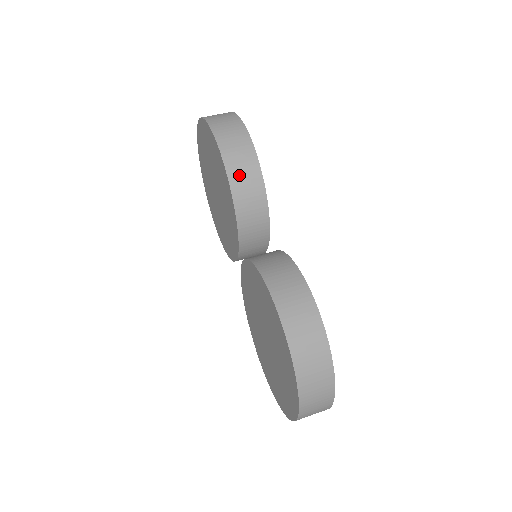
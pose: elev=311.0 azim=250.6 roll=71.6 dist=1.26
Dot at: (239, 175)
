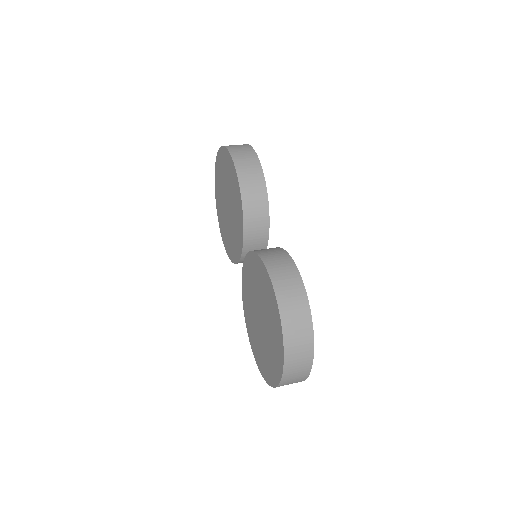
Dot at: (248, 186)
